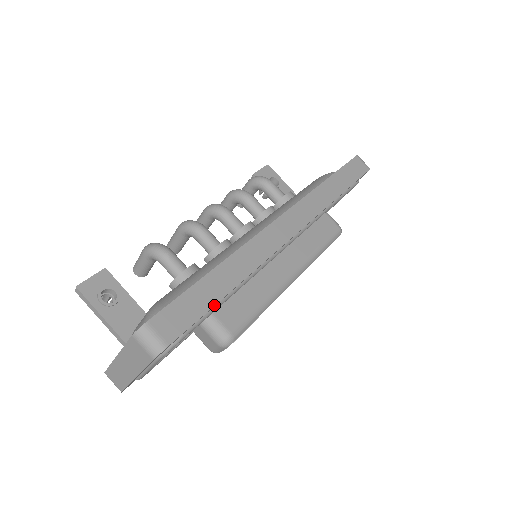
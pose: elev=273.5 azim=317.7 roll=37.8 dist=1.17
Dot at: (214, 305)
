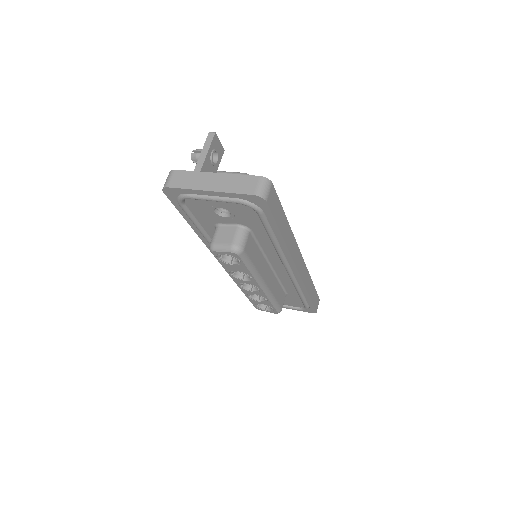
Dot at: (278, 226)
